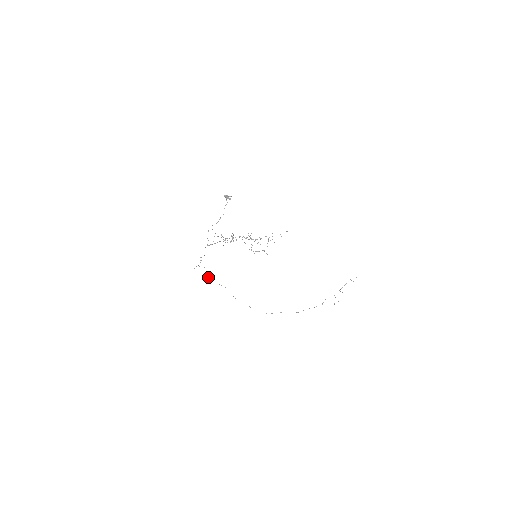
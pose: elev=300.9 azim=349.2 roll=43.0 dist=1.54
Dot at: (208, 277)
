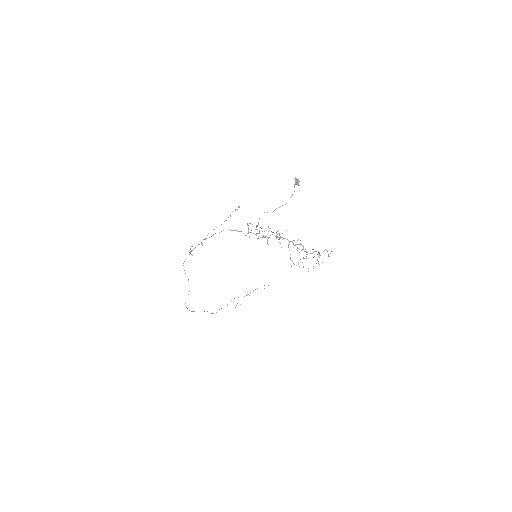
Dot at: occluded
